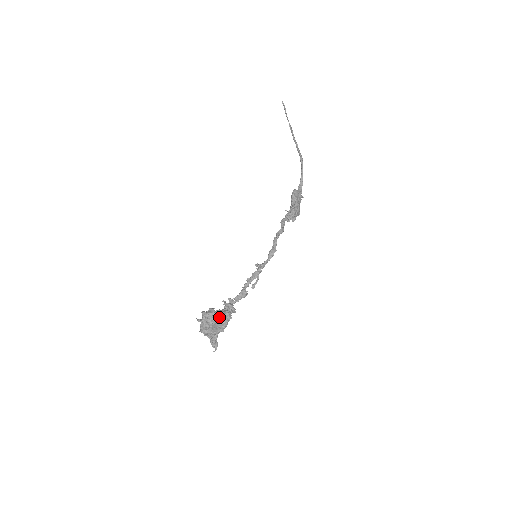
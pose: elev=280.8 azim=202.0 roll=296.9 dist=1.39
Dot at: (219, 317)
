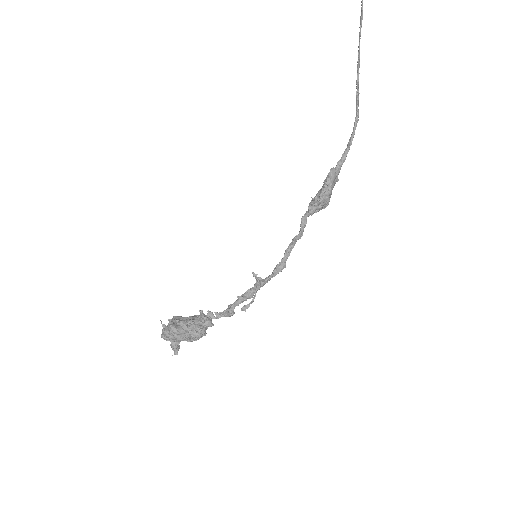
Dot at: (191, 333)
